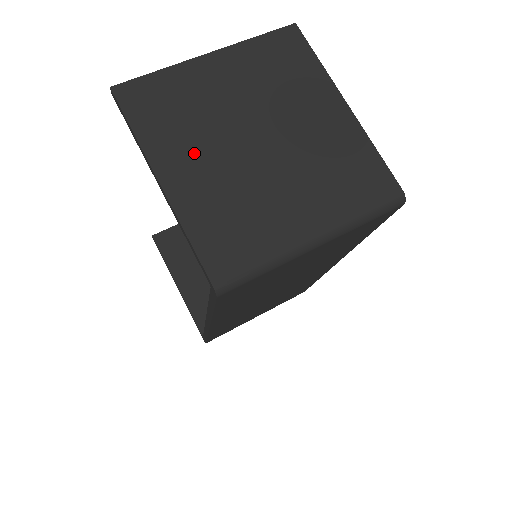
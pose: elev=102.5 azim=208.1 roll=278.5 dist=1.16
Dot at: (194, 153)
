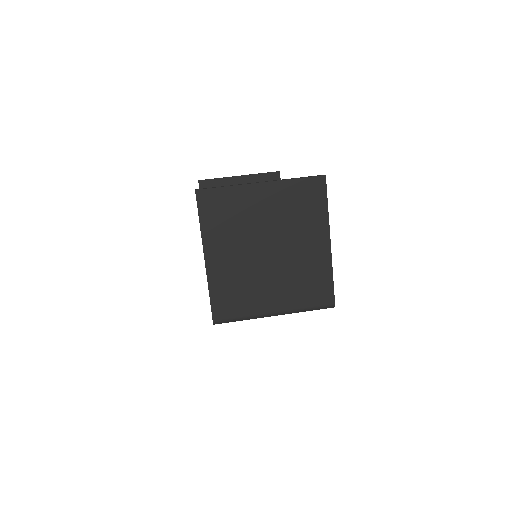
Dot at: (229, 247)
